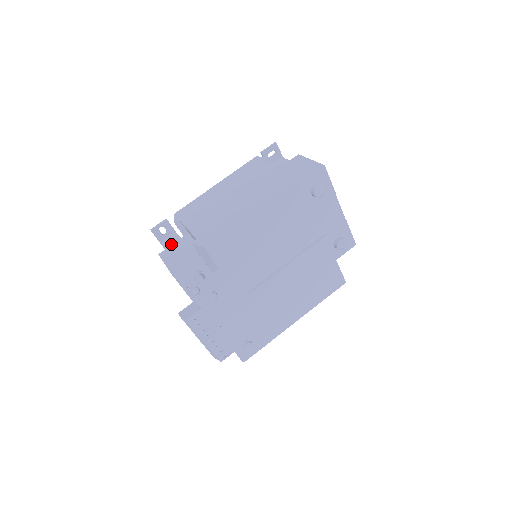
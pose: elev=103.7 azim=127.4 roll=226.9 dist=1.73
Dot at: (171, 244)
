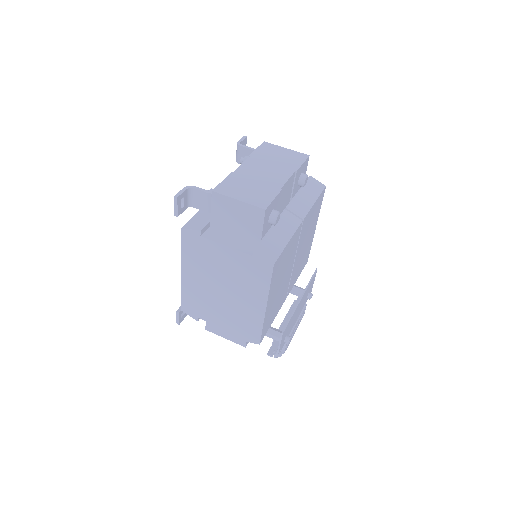
Dot at: occluded
